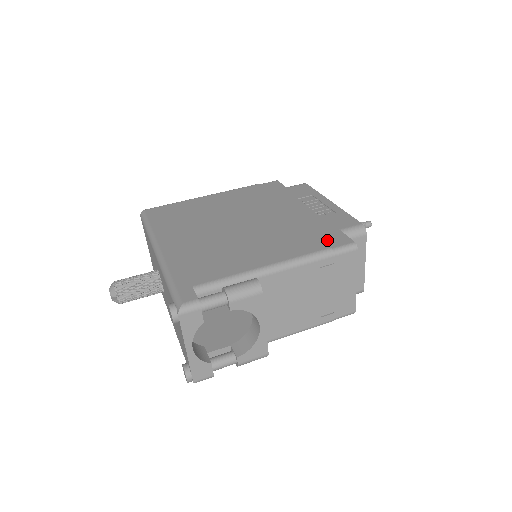
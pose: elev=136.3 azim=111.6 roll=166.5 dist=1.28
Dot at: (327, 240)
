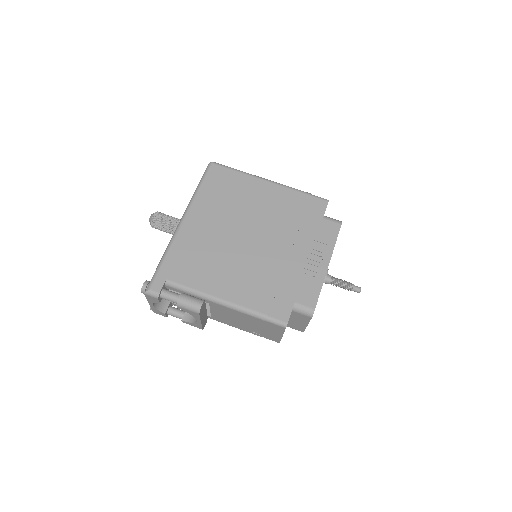
Dot at: (275, 306)
